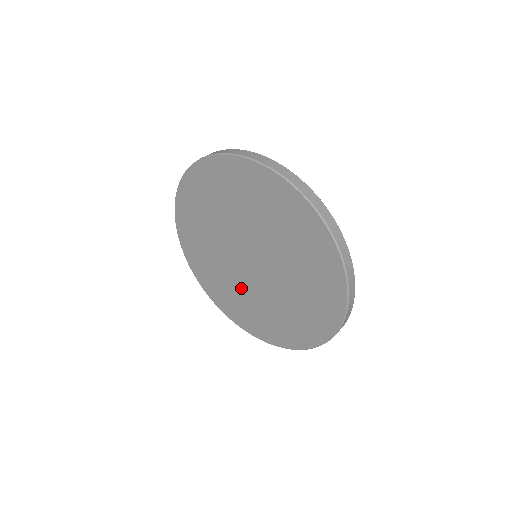
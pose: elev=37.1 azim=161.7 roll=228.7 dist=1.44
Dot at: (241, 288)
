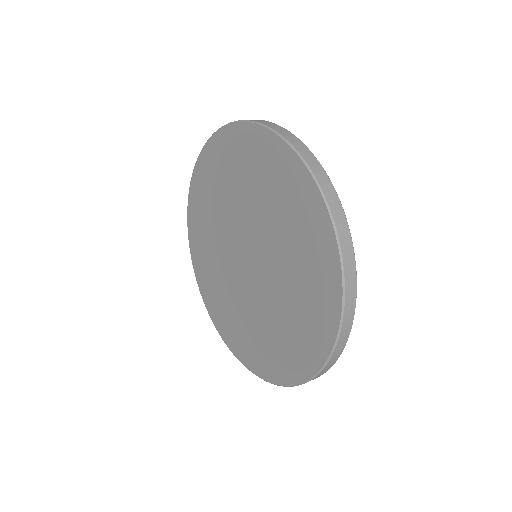
Dot at: (234, 295)
